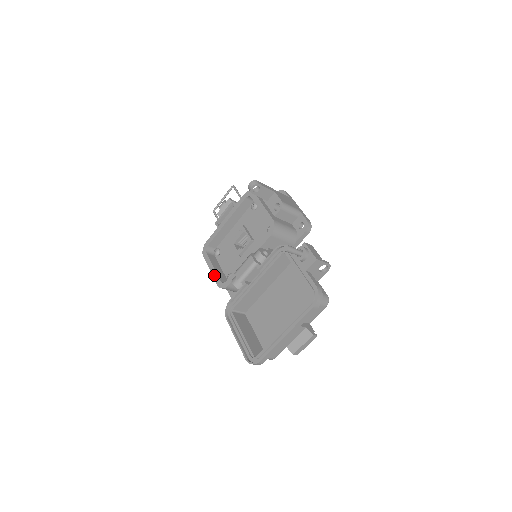
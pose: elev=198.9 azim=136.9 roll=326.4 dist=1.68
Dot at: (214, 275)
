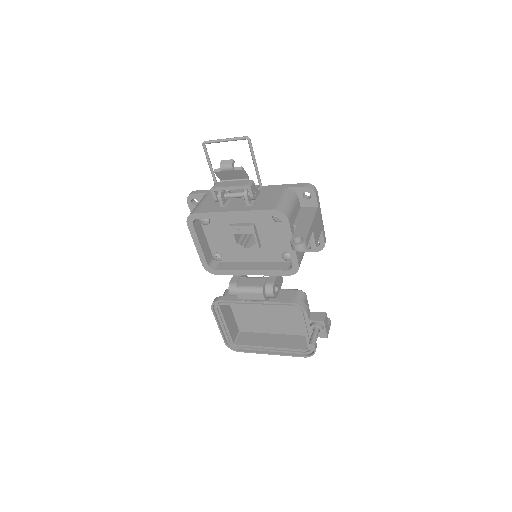
Dot at: (200, 254)
